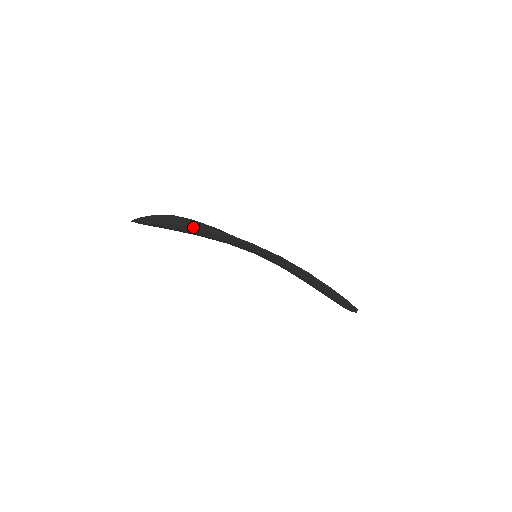
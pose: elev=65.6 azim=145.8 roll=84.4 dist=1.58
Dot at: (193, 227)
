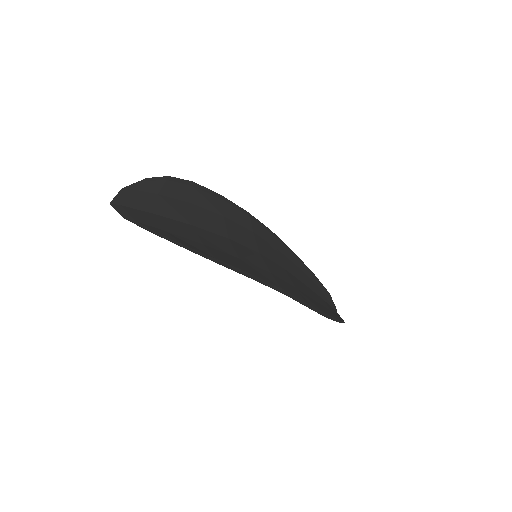
Dot at: (188, 249)
